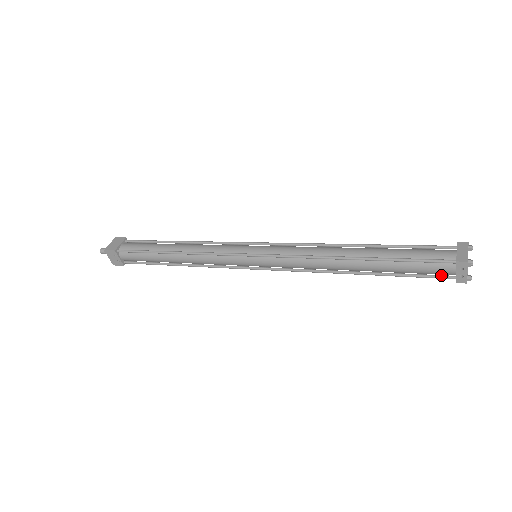
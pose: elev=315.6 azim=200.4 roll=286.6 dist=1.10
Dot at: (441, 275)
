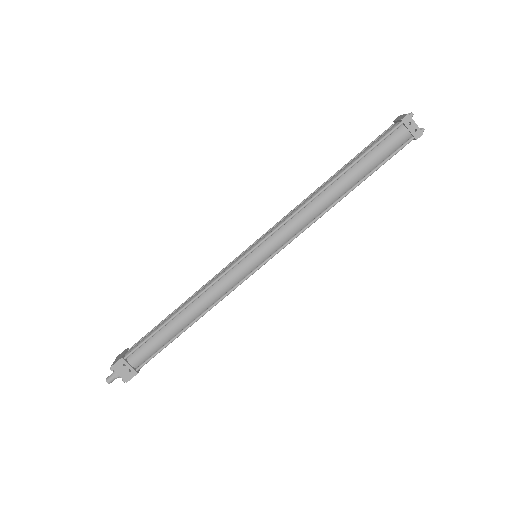
Dot at: (402, 144)
